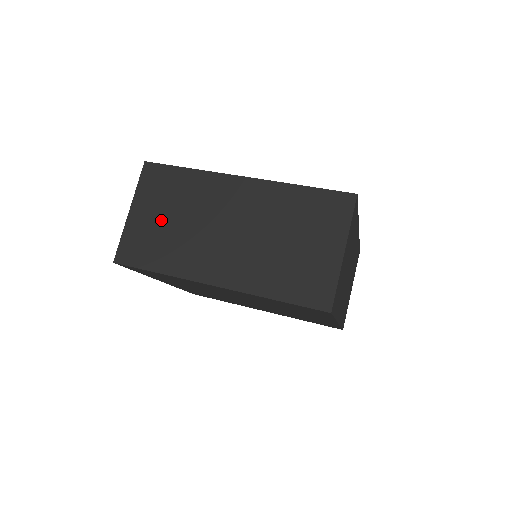
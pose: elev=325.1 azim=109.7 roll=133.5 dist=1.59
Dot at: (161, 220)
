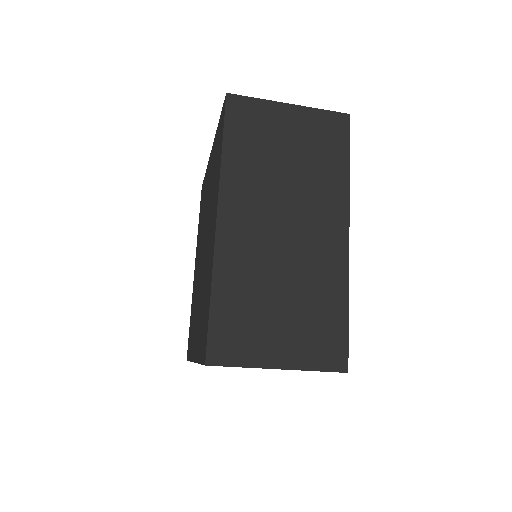
Dot at: occluded
